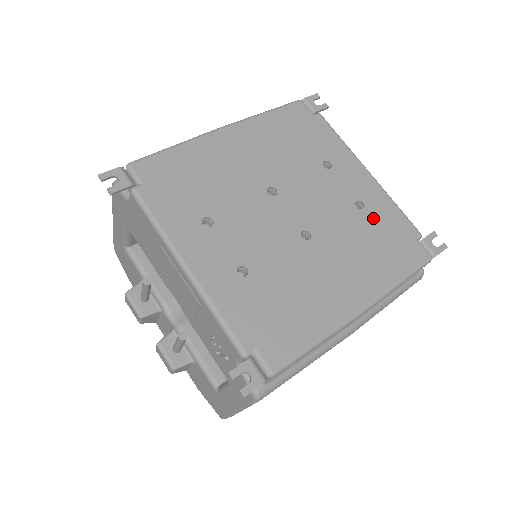
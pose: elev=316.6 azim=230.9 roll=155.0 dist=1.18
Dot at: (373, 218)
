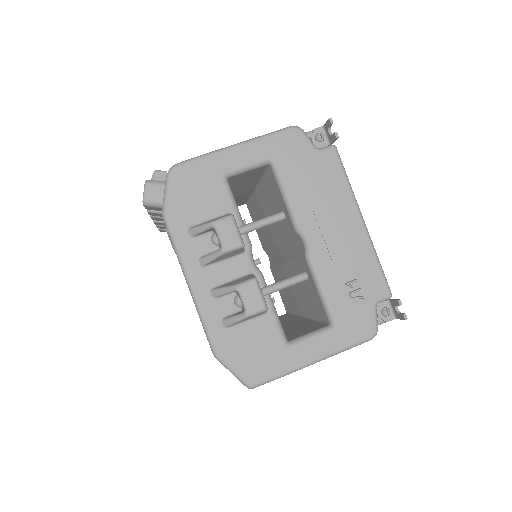
Dot at: occluded
